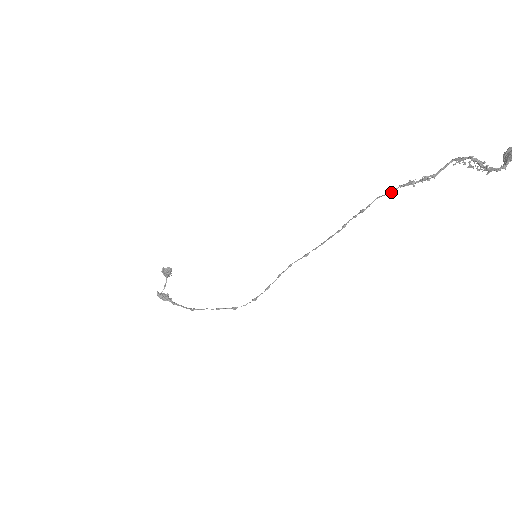
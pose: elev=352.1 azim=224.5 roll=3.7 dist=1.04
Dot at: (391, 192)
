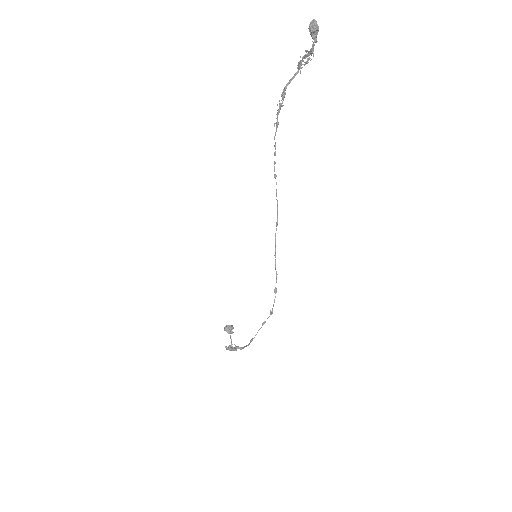
Dot at: (276, 124)
